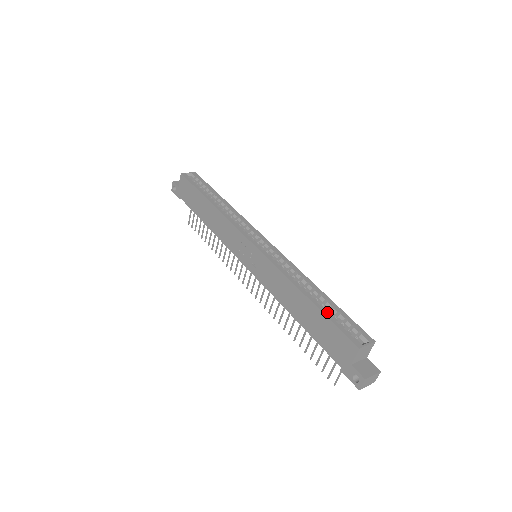
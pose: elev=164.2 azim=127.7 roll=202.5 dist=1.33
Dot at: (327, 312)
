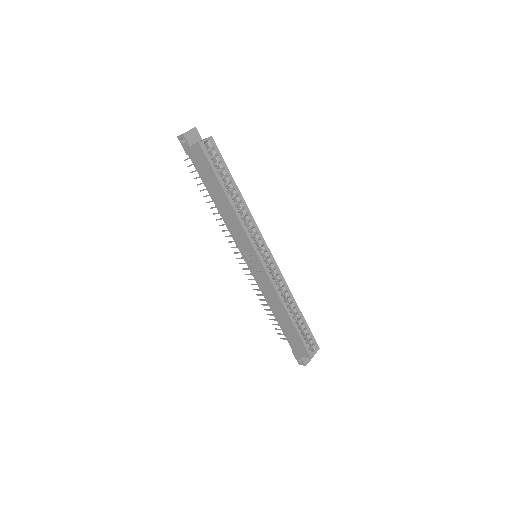
Dot at: (299, 330)
